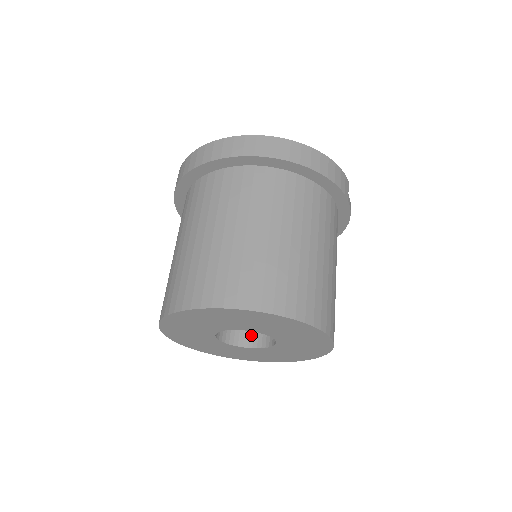
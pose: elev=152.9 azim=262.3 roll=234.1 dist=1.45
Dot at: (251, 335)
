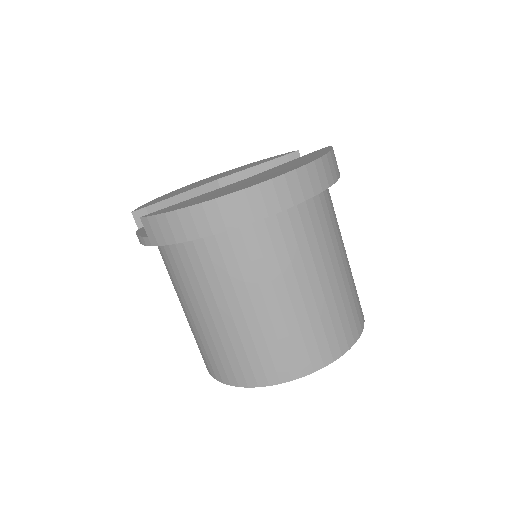
Dot at: occluded
